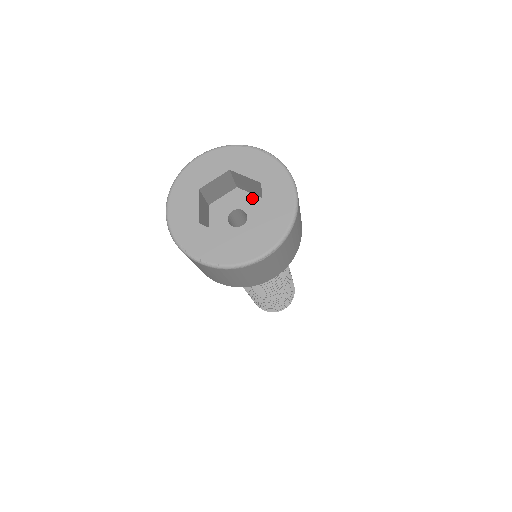
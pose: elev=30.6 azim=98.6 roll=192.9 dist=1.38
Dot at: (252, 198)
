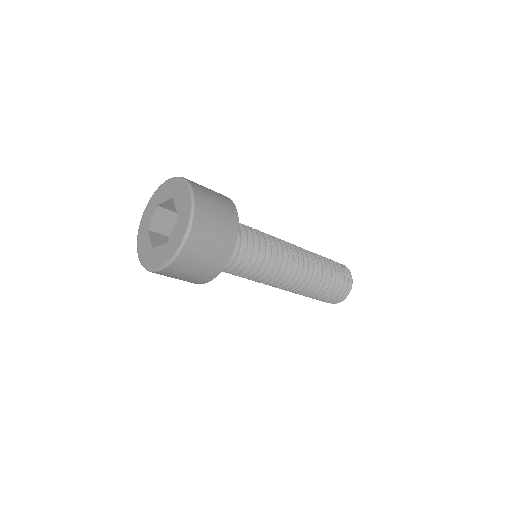
Dot at: occluded
